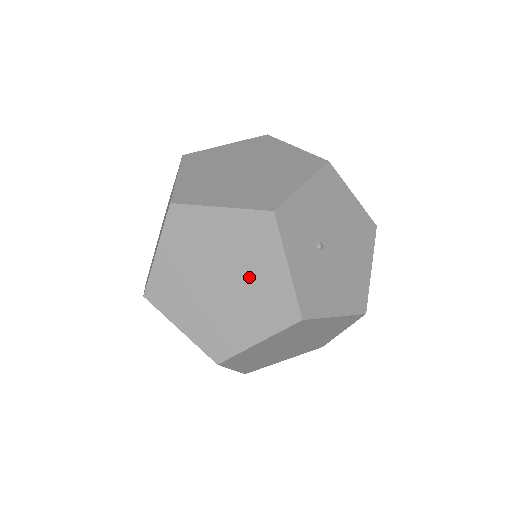
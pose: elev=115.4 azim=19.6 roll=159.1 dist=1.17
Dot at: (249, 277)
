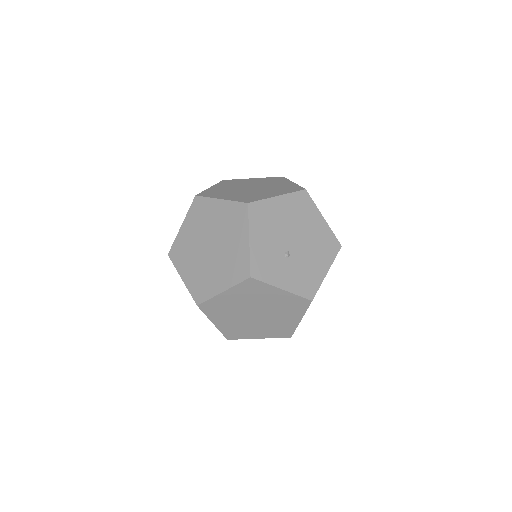
Dot at: (268, 304)
